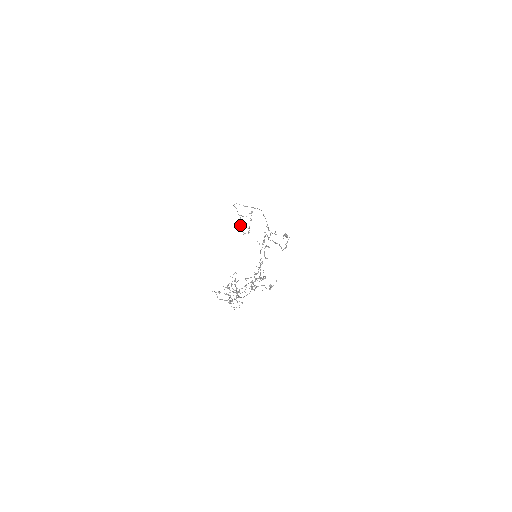
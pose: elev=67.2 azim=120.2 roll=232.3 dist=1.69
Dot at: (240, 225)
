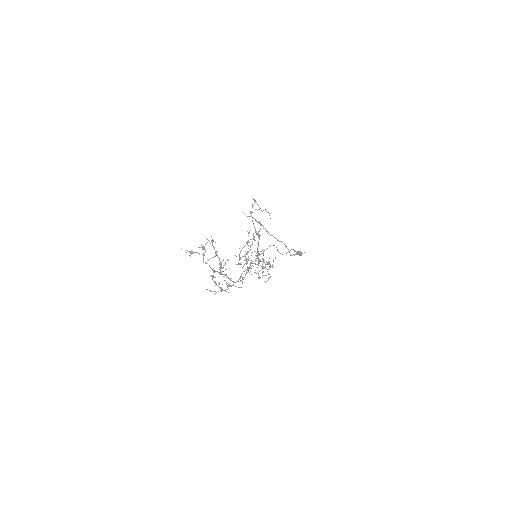
Dot at: (254, 272)
